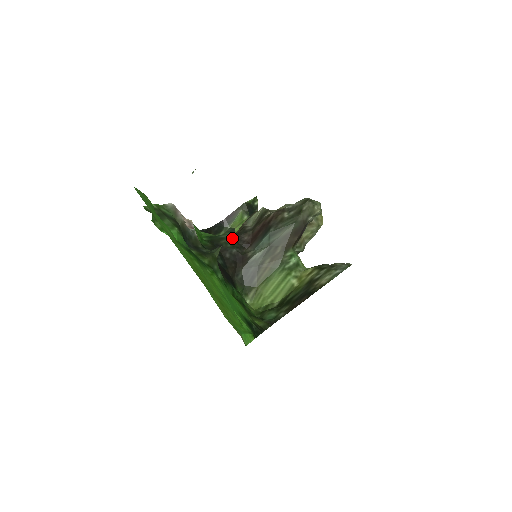
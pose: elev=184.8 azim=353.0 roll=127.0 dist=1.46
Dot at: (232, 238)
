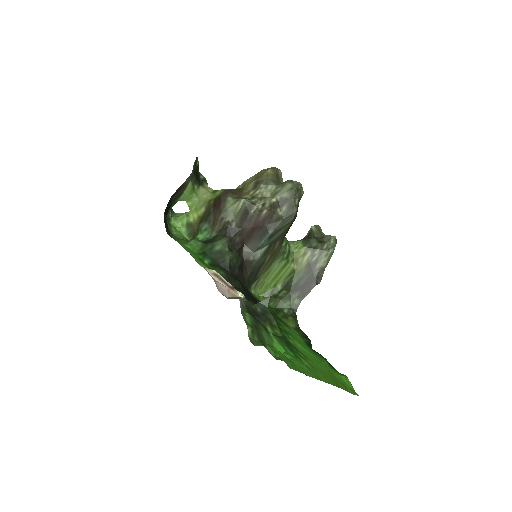
Dot at: (228, 247)
